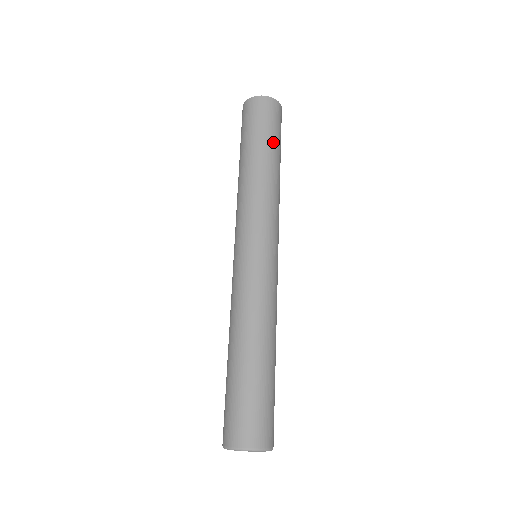
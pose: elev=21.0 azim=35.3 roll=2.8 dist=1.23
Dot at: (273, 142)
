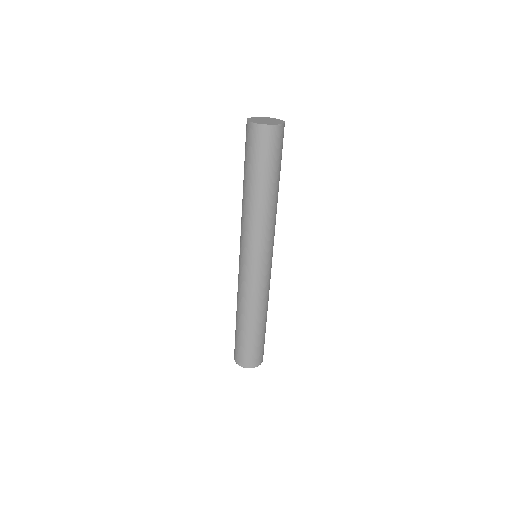
Dot at: (280, 170)
